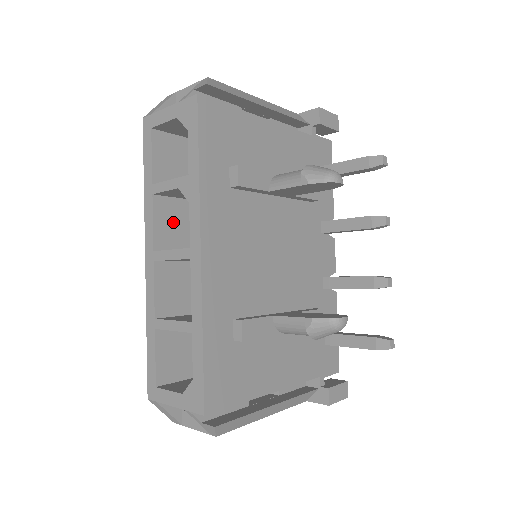
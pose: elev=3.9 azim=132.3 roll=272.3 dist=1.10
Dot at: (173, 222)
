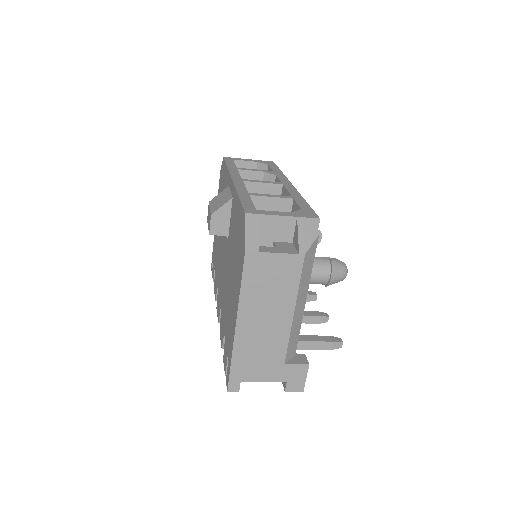
Dot at: occluded
